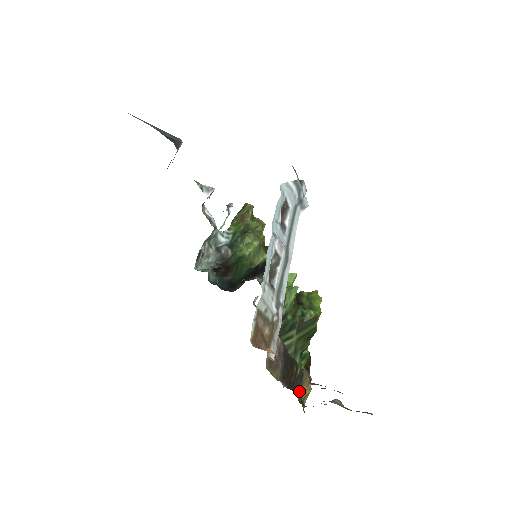
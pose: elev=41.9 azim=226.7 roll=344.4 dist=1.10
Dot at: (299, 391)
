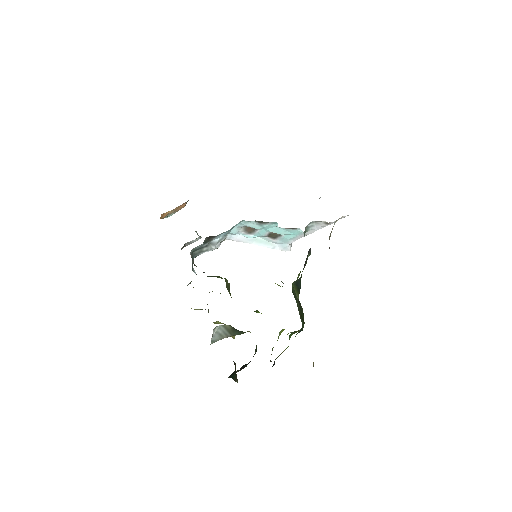
Dot at: occluded
